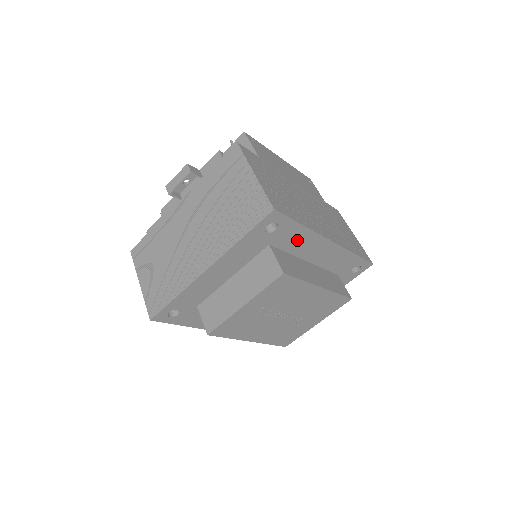
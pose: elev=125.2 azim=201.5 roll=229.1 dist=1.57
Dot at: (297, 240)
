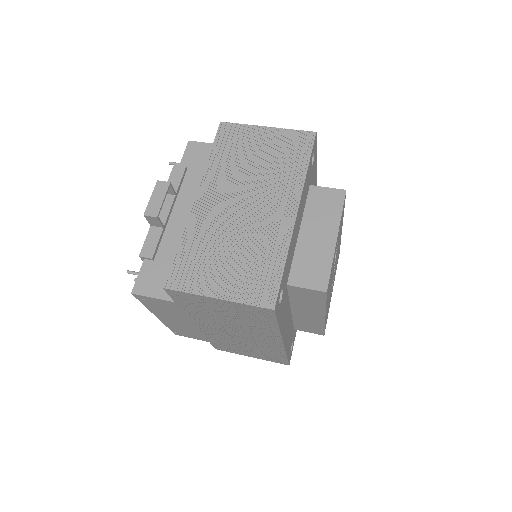
Dot at: occluded
